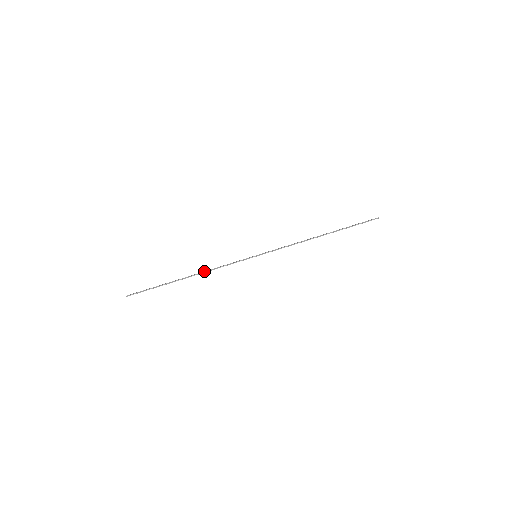
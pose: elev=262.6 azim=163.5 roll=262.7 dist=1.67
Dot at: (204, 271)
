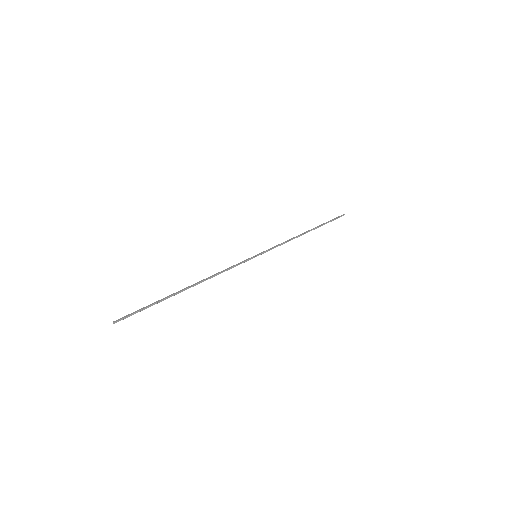
Dot at: (207, 278)
